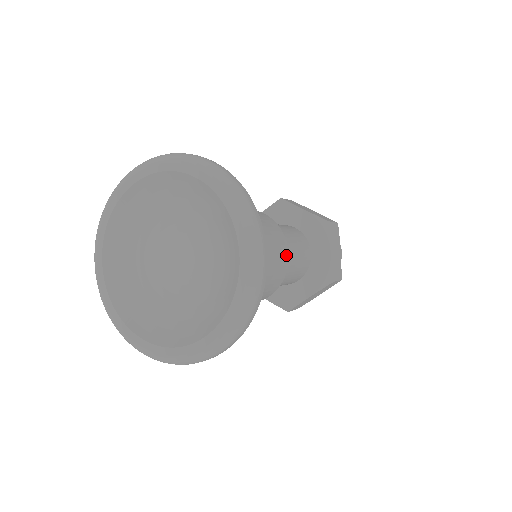
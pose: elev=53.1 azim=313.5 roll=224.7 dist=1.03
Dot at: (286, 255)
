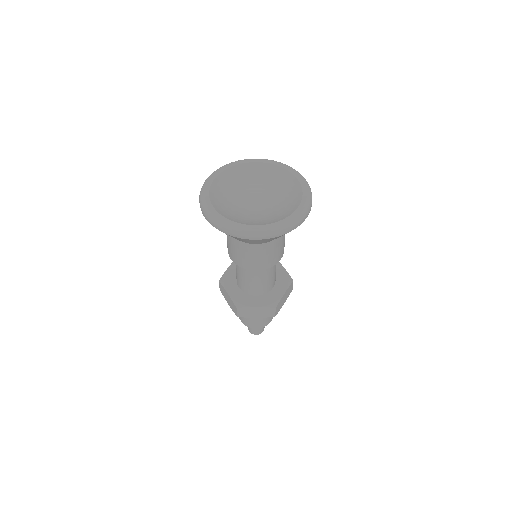
Dot at: occluded
